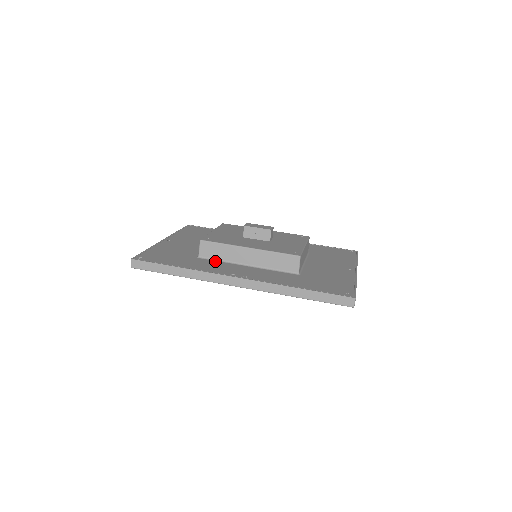
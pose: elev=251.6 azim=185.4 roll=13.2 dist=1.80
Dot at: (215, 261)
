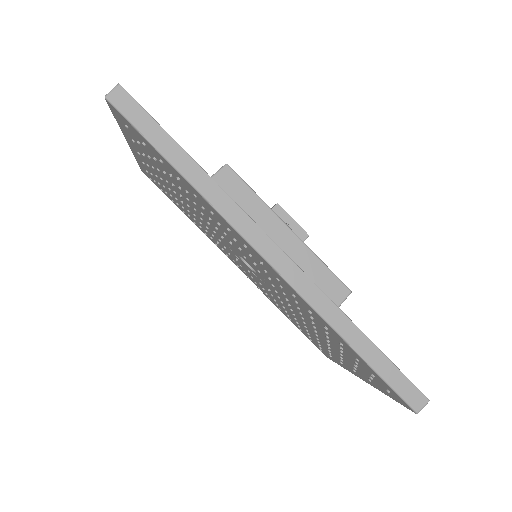
Dot at: occluded
